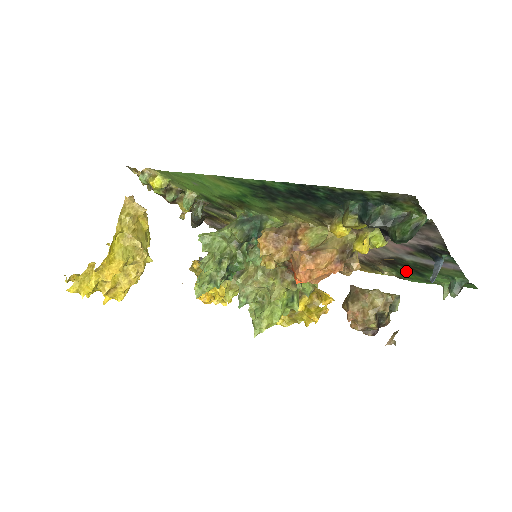
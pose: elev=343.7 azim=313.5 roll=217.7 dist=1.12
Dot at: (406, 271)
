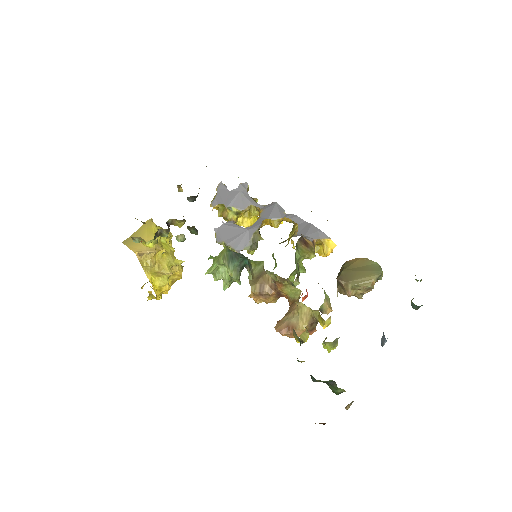
Dot at: occluded
